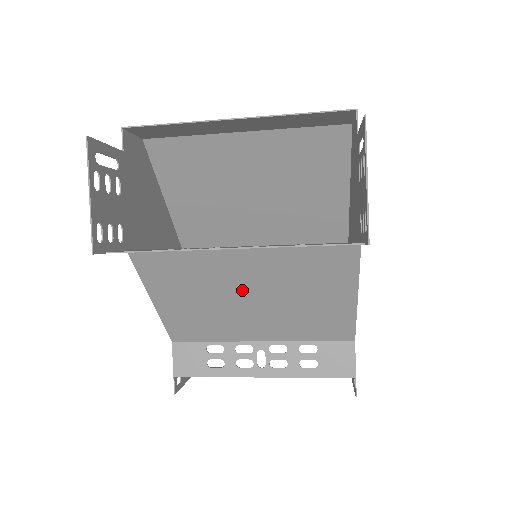
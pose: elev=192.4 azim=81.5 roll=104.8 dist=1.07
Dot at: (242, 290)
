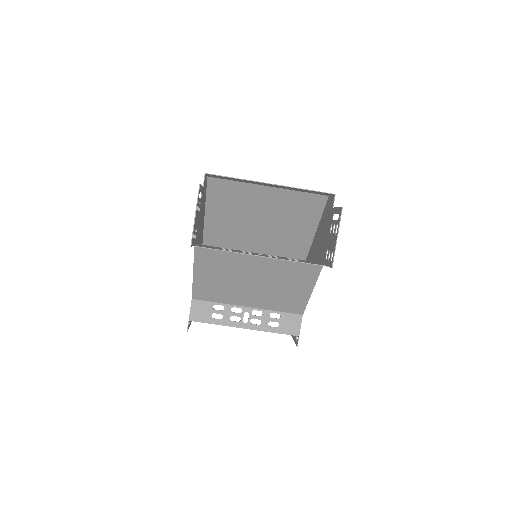
Dot at: (250, 276)
